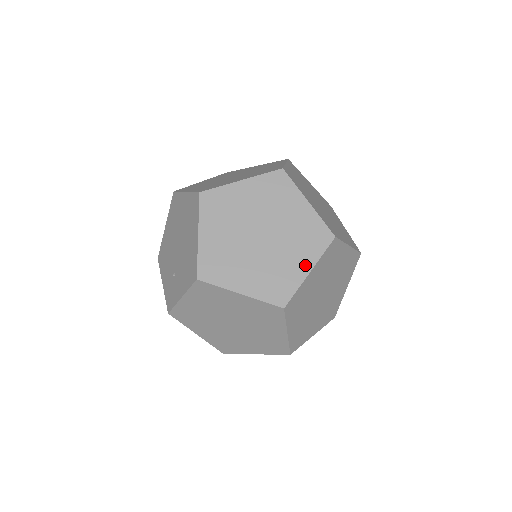
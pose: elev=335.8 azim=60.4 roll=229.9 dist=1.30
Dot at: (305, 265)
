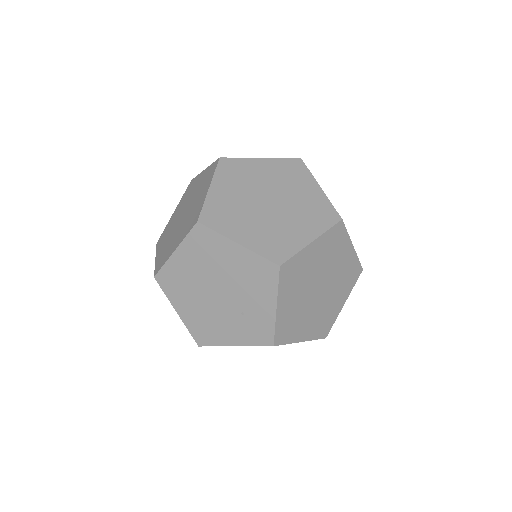
Dot at: (313, 187)
